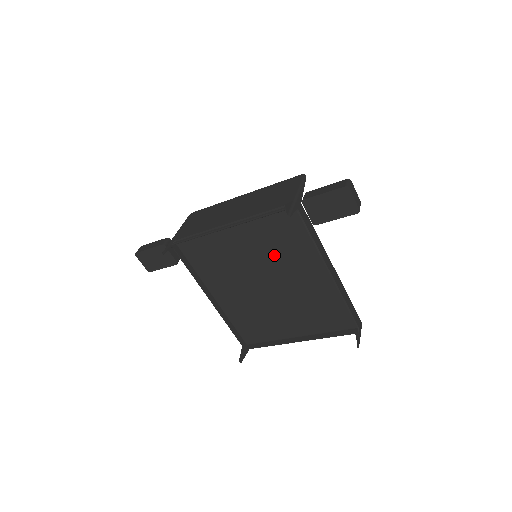
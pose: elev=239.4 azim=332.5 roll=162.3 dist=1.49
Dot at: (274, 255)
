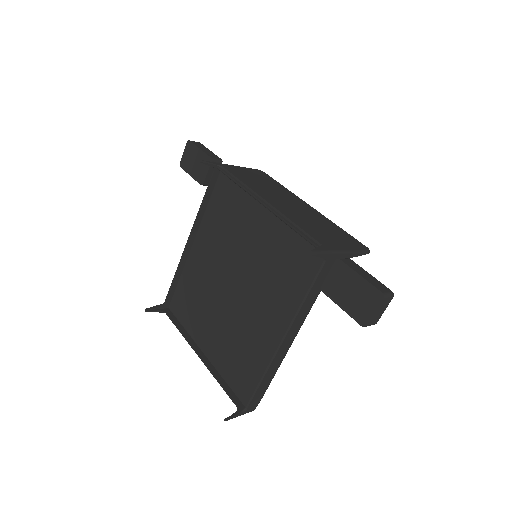
Dot at: (267, 271)
